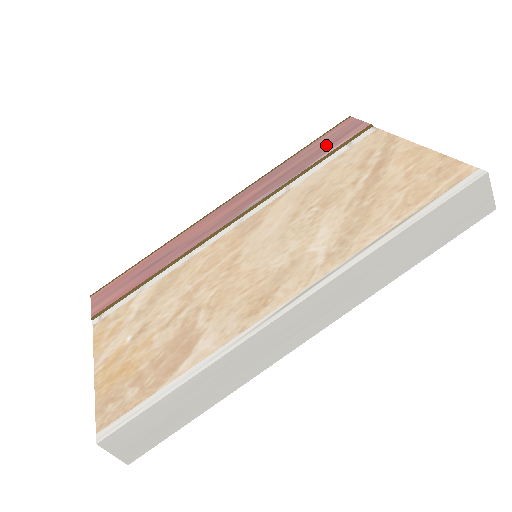
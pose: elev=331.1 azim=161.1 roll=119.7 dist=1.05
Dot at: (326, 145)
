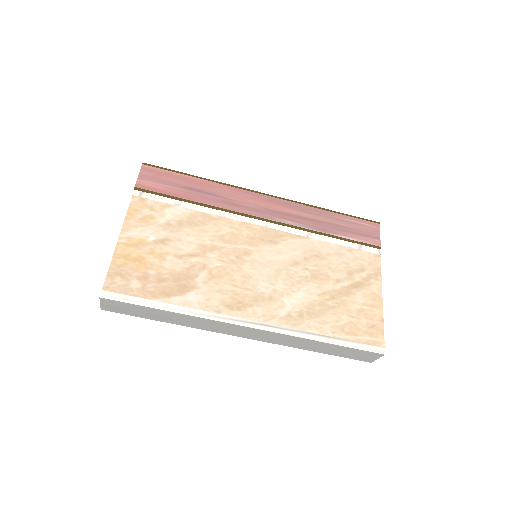
Dot at: (351, 229)
